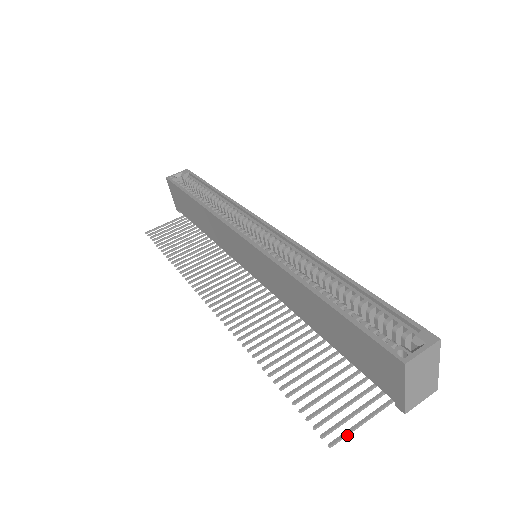
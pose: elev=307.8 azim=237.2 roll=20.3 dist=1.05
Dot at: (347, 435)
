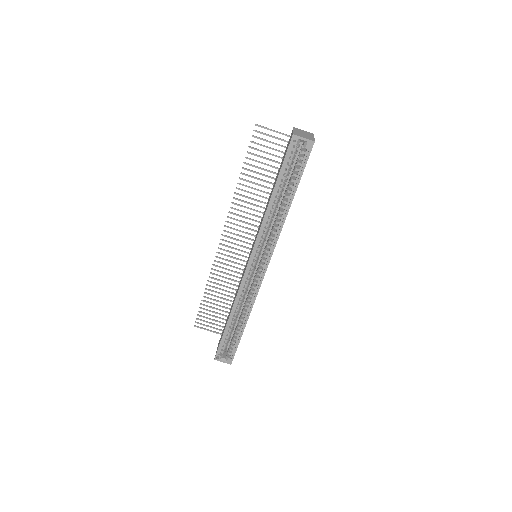
Dot at: (202, 328)
